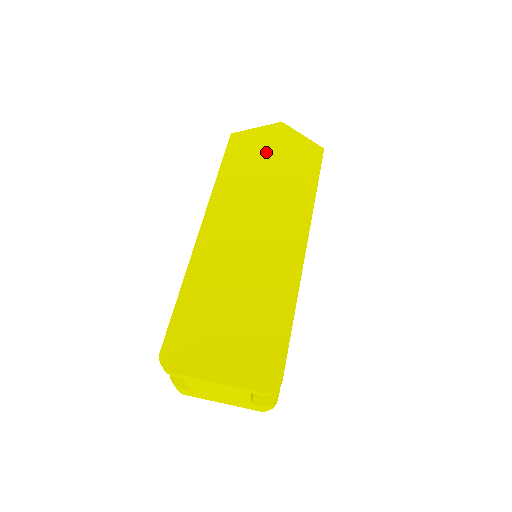
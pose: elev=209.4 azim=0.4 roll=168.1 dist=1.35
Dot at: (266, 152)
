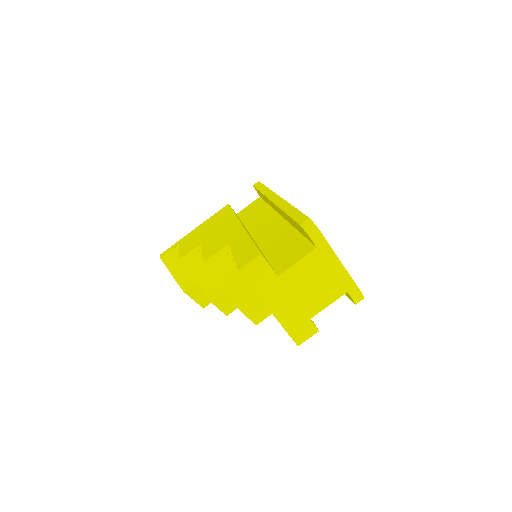
Dot at: occluded
